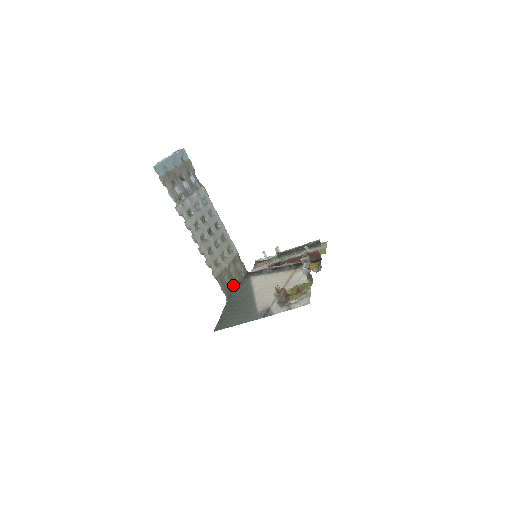
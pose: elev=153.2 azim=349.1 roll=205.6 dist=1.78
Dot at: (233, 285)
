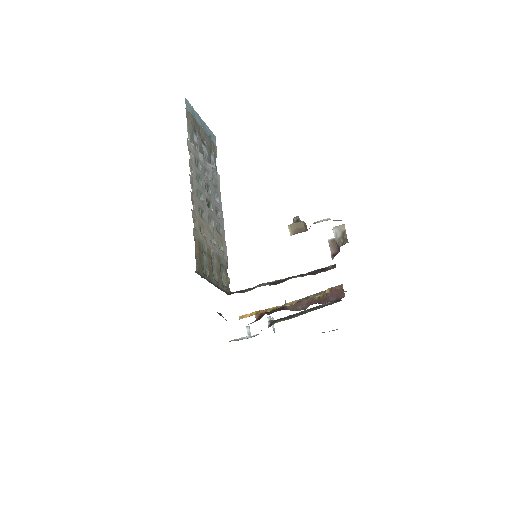
Dot at: (209, 275)
